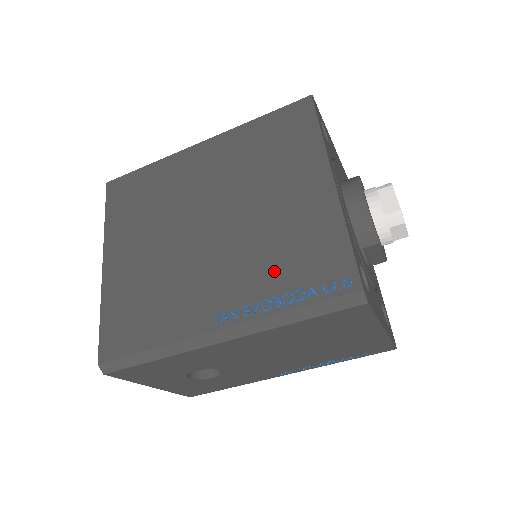
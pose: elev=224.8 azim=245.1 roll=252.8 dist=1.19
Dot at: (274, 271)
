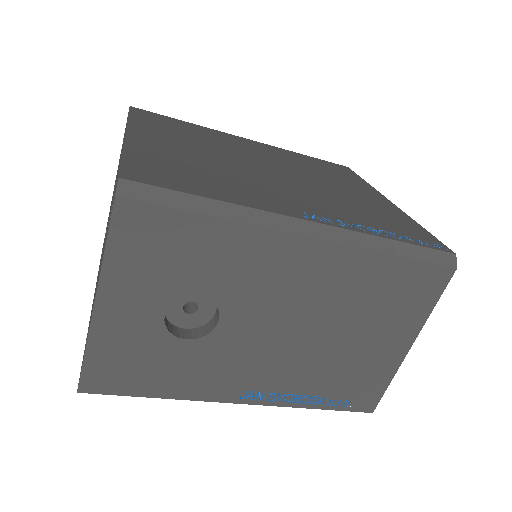
Dot at: (361, 215)
